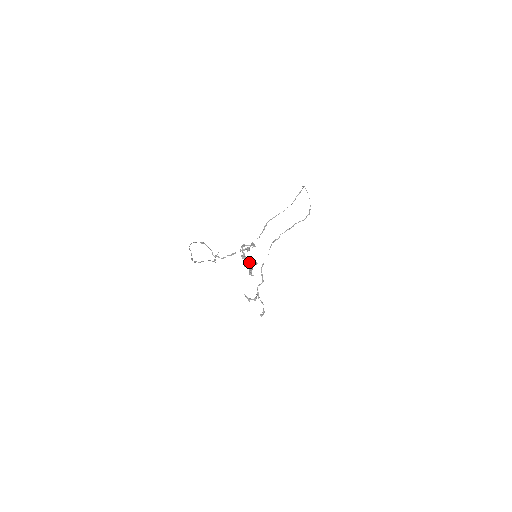
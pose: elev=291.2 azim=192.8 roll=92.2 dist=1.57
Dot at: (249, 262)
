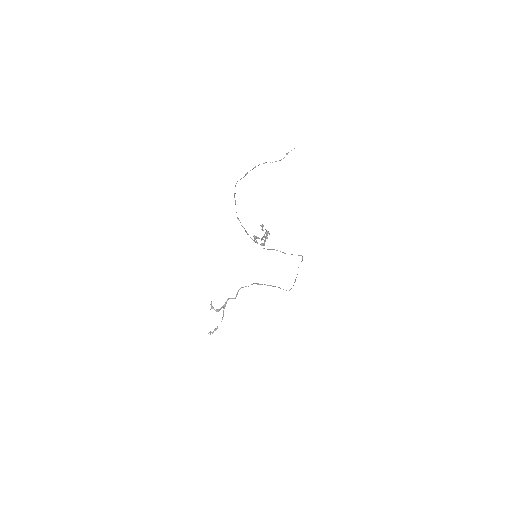
Dot at: occluded
